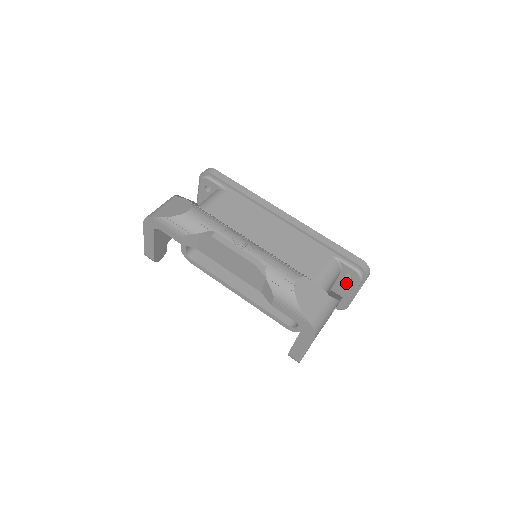
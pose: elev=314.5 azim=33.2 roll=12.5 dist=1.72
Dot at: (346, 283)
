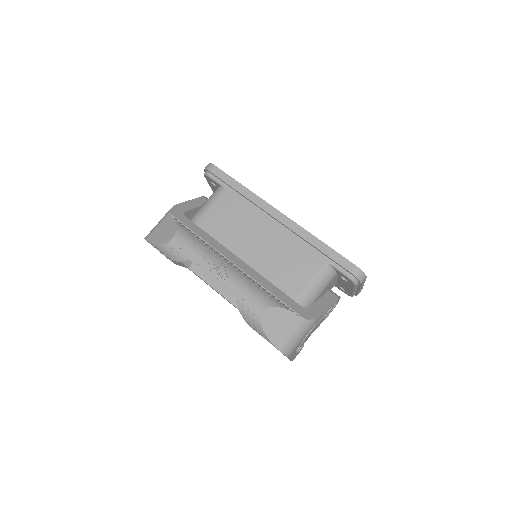
Dot at: (345, 282)
